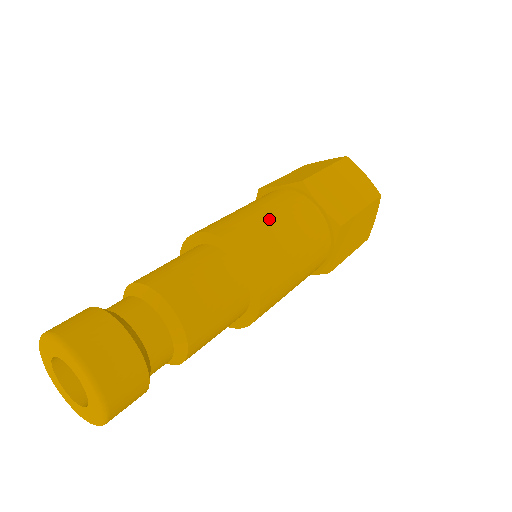
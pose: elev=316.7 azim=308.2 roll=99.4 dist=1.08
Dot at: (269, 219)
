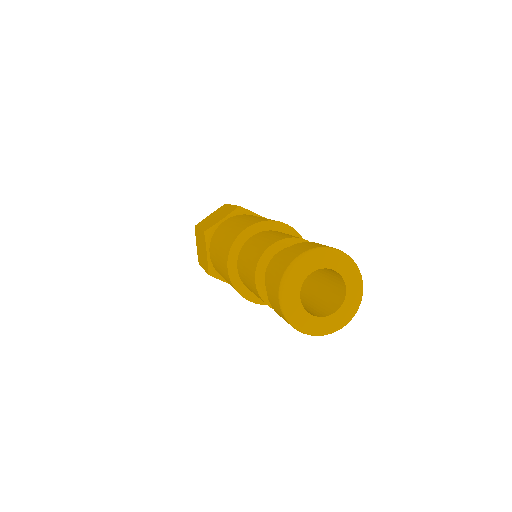
Dot at: occluded
